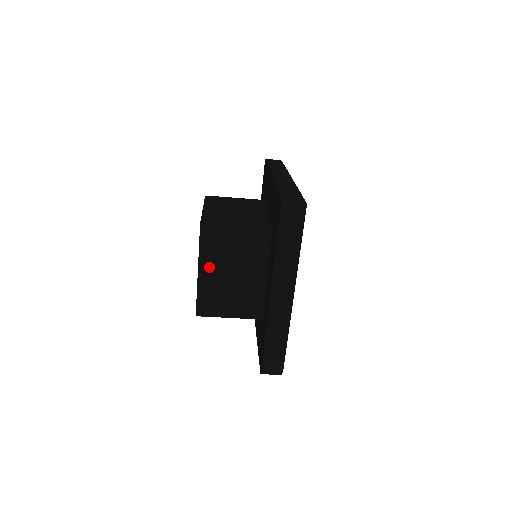
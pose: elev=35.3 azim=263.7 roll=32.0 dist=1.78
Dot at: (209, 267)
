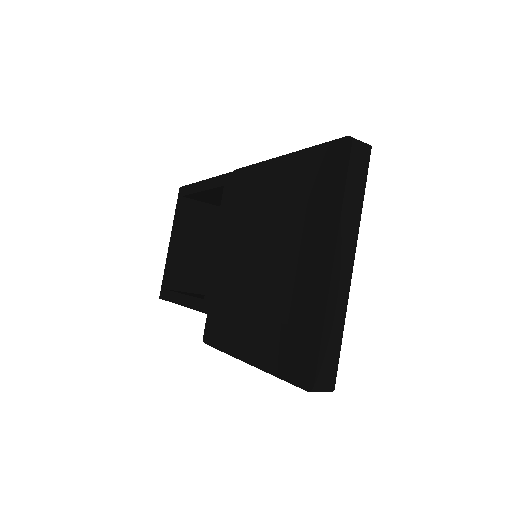
Dot at: (234, 237)
